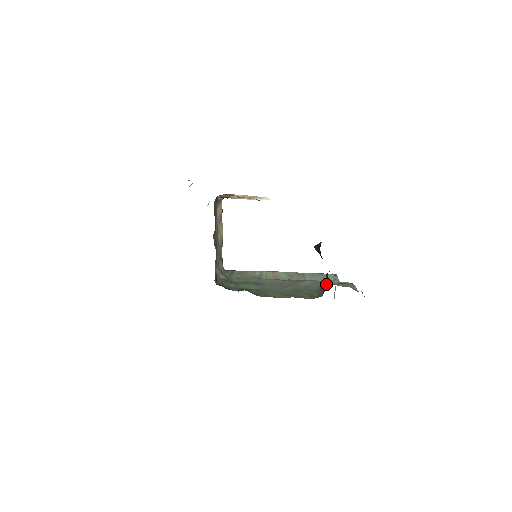
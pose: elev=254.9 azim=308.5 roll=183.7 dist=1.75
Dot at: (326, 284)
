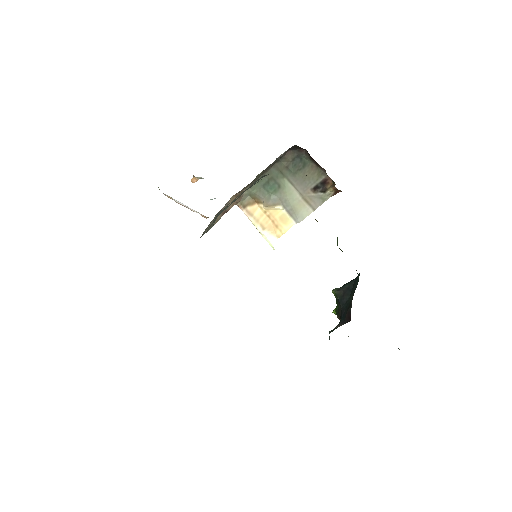
Dot at: occluded
